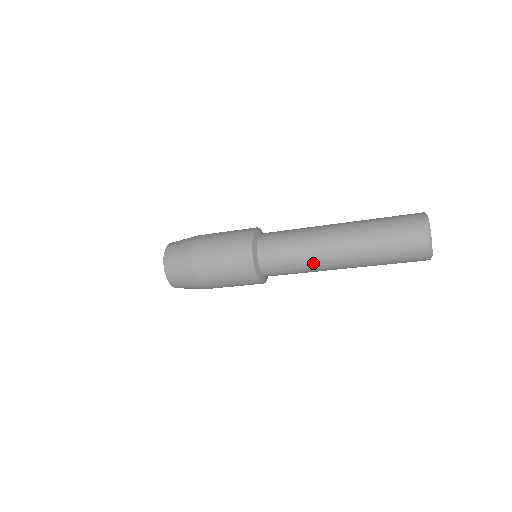
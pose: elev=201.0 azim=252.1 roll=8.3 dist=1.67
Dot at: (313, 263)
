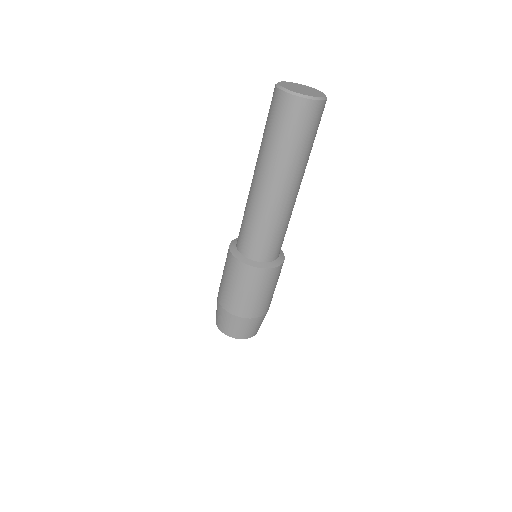
Dot at: (250, 203)
